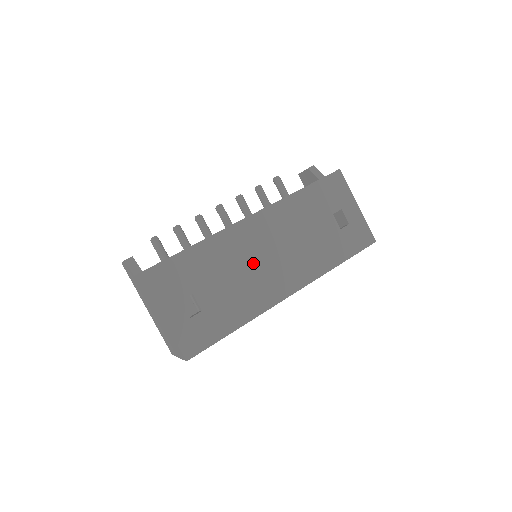
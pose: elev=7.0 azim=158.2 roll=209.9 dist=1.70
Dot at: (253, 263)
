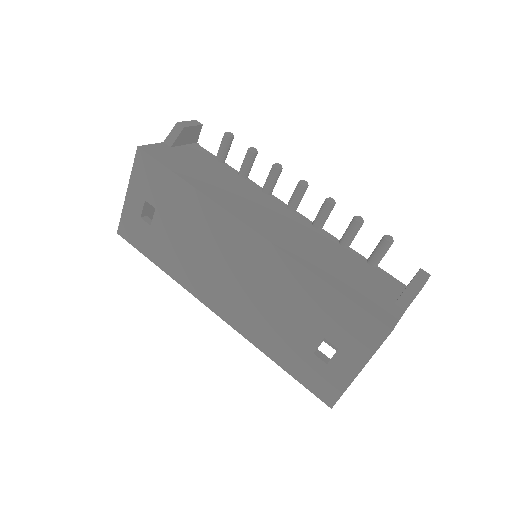
Dot at: (213, 256)
